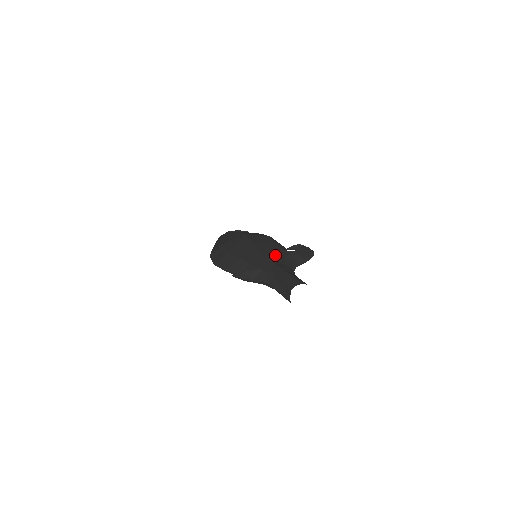
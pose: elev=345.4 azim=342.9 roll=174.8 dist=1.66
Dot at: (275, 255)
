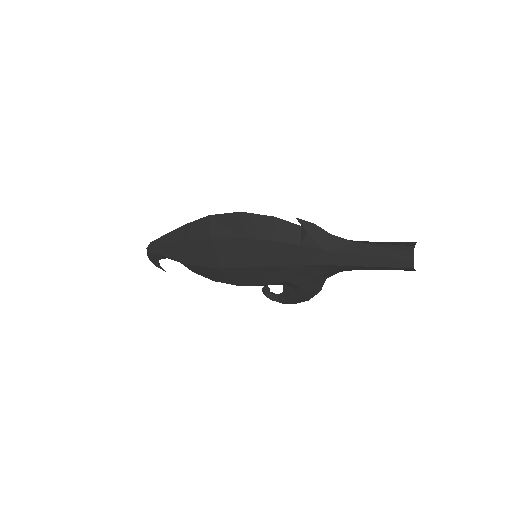
Dot at: occluded
